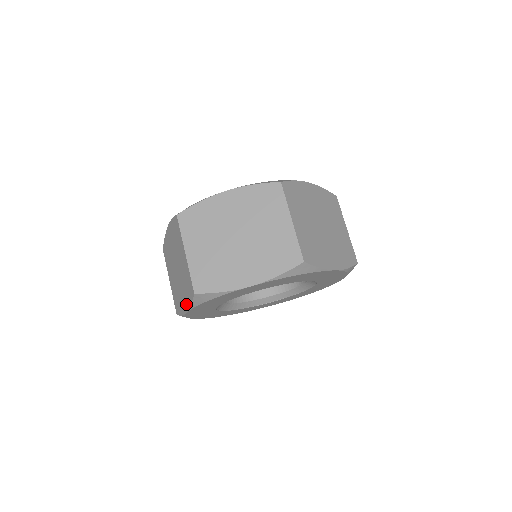
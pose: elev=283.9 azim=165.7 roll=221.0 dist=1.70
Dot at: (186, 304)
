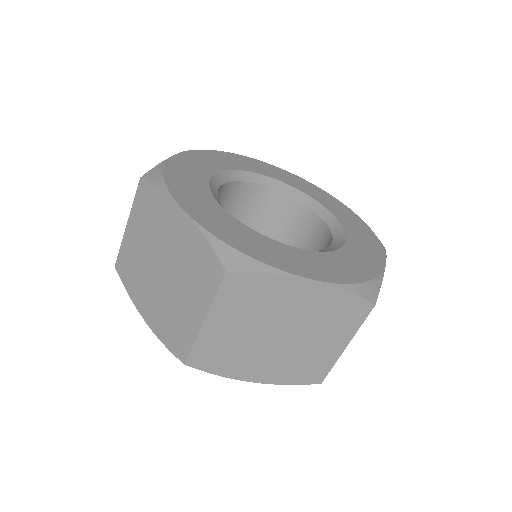
Dot at: occluded
